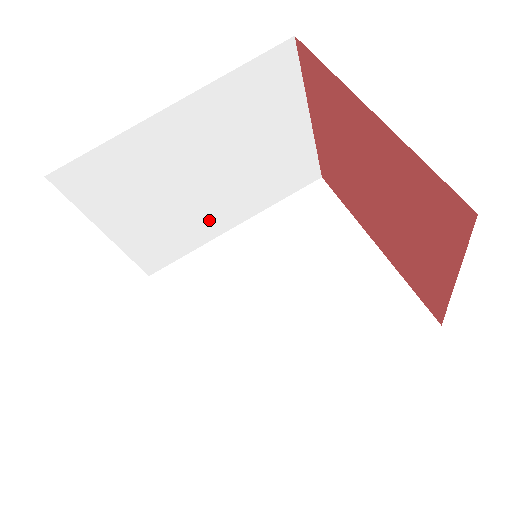
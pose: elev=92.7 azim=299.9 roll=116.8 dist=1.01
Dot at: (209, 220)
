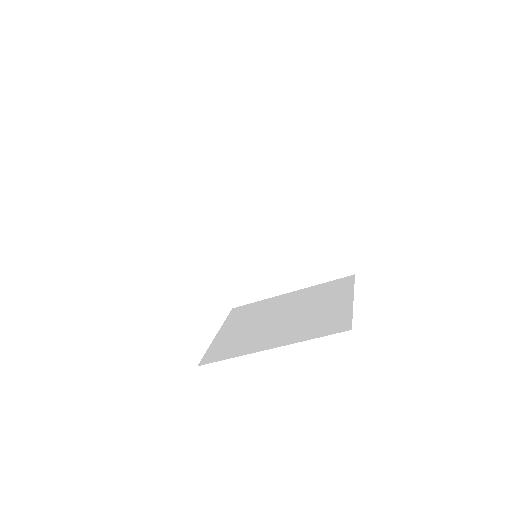
Dot at: occluded
